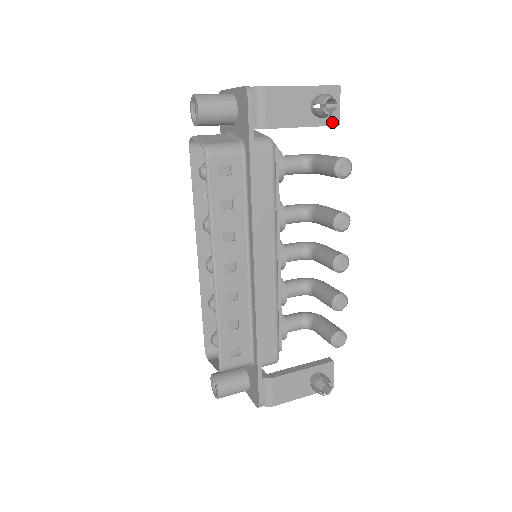
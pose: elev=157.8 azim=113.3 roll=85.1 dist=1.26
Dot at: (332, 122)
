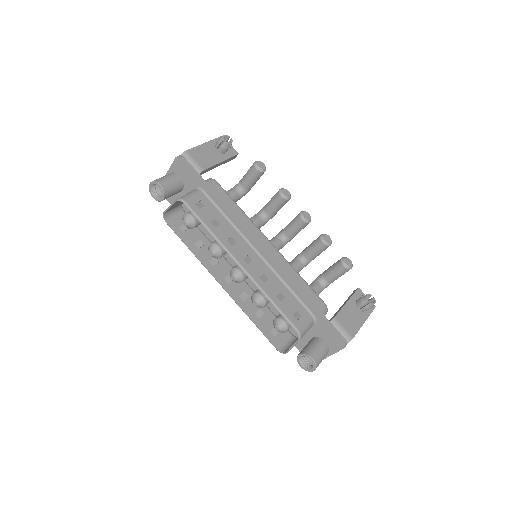
Dot at: (234, 154)
